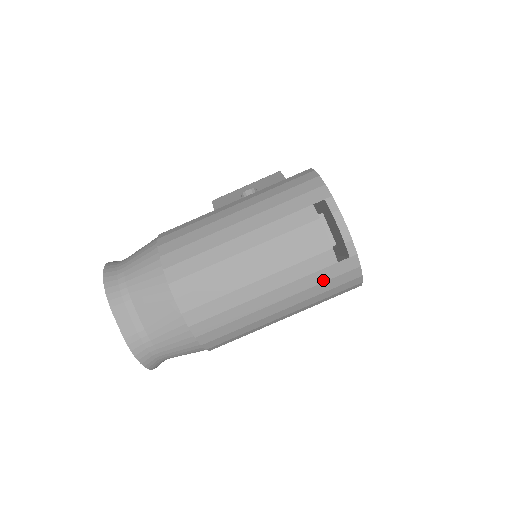
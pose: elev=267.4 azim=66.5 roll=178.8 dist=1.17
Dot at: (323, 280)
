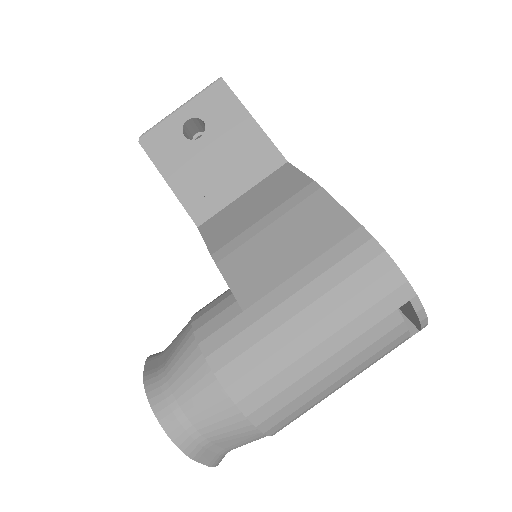
Dot at: occluded
